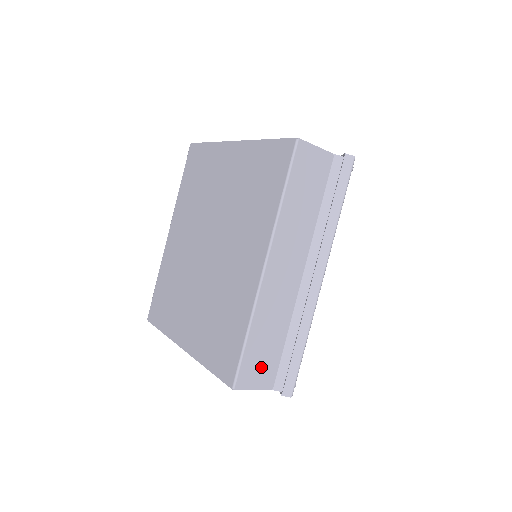
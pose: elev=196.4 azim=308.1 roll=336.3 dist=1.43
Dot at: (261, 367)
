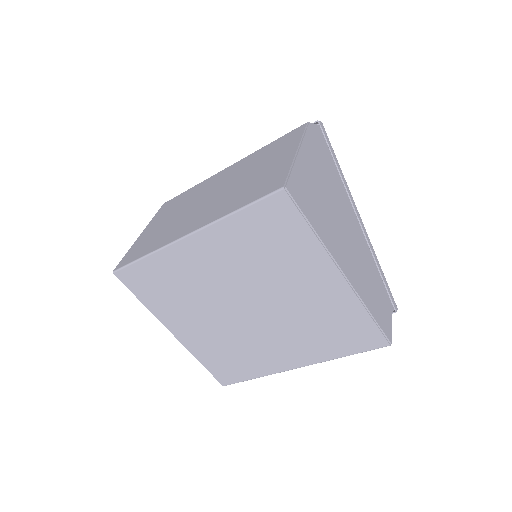
Dot at: occluded
